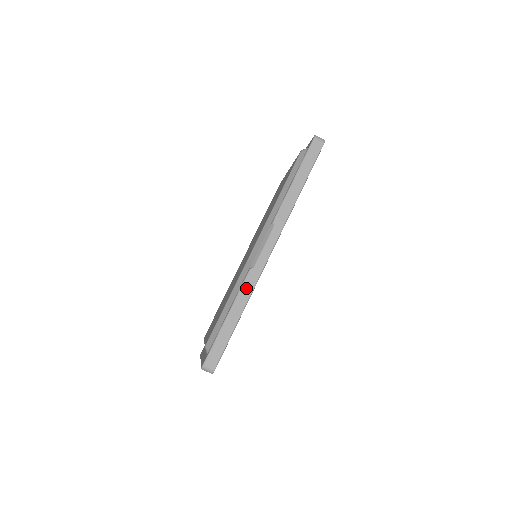
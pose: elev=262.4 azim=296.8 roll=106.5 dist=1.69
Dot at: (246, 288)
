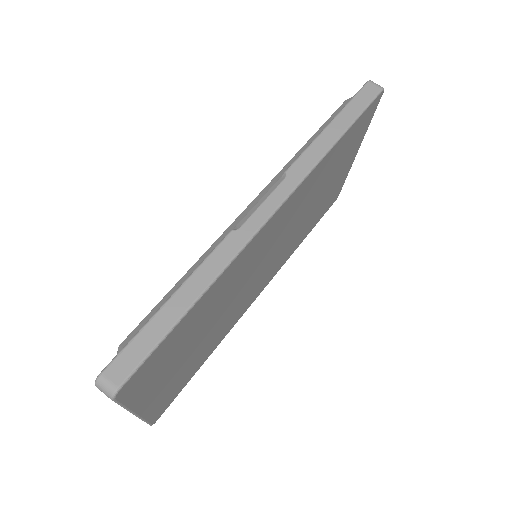
Dot at: (217, 258)
